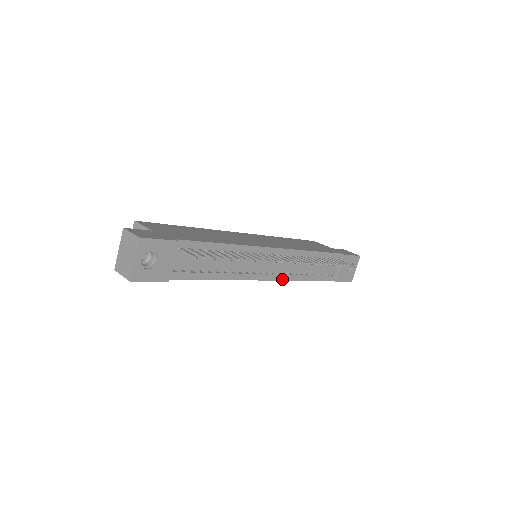
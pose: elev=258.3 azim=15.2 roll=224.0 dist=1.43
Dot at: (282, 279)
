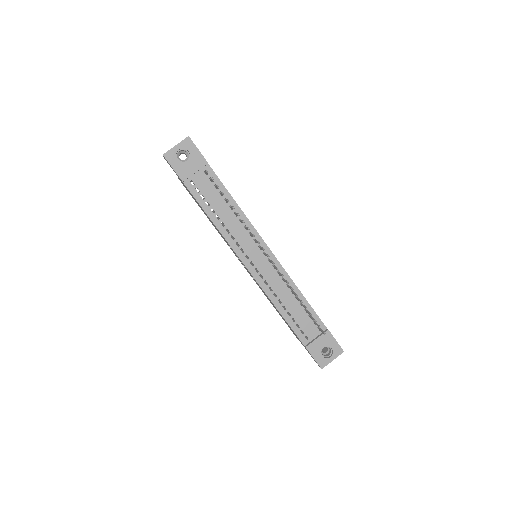
Dot at: (260, 284)
